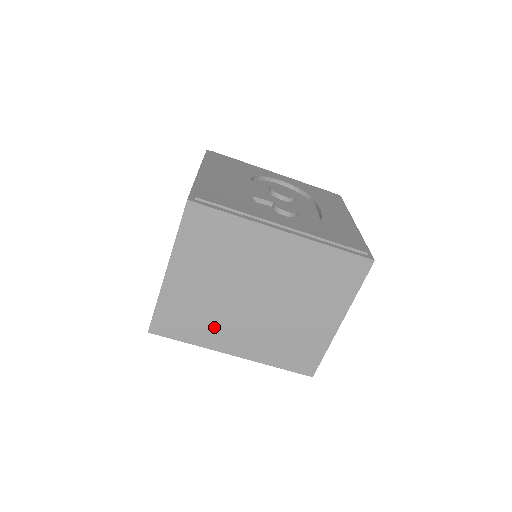
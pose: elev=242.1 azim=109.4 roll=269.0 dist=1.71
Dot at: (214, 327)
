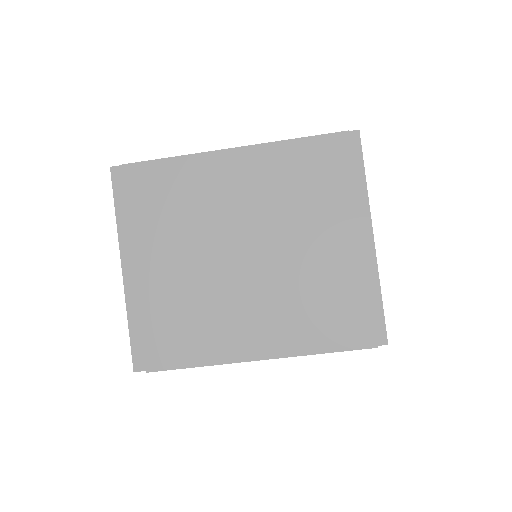
Dot at: (212, 323)
